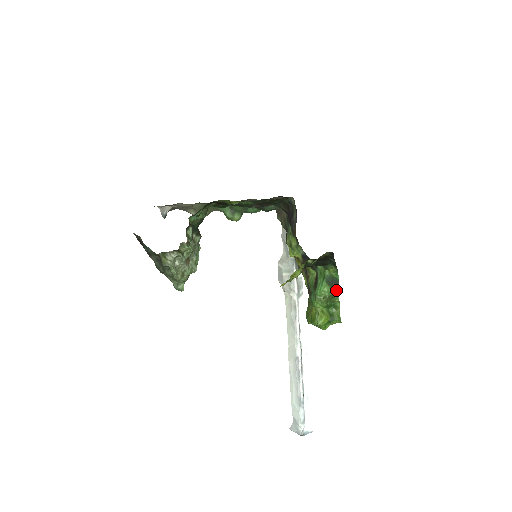
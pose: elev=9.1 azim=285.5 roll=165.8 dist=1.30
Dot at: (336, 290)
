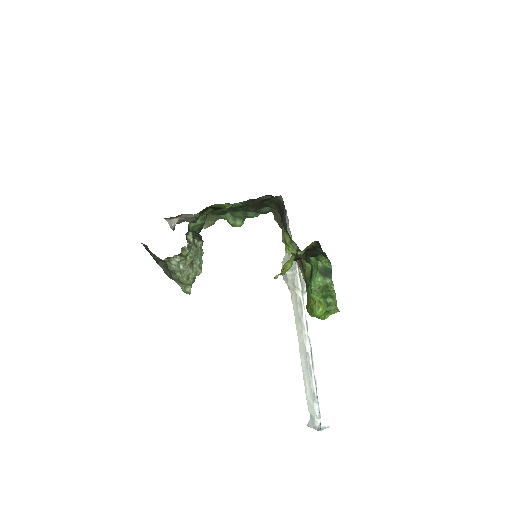
Dot at: (330, 280)
